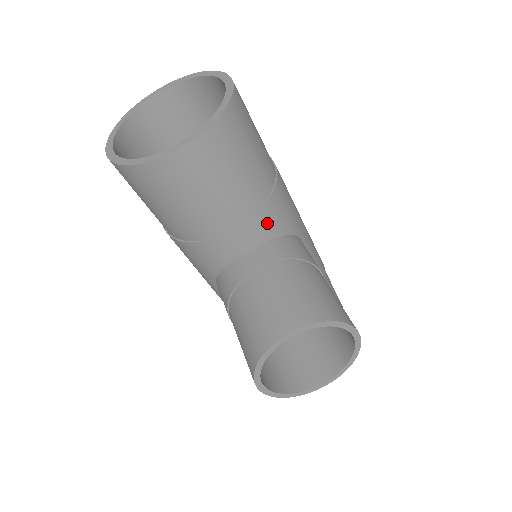
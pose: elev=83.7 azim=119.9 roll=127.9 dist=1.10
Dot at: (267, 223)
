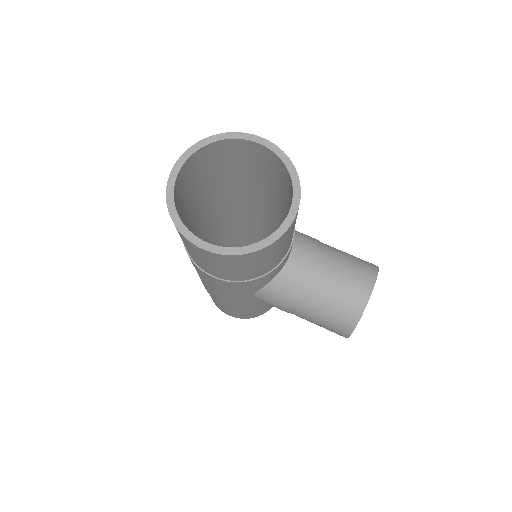
Dot at: occluded
